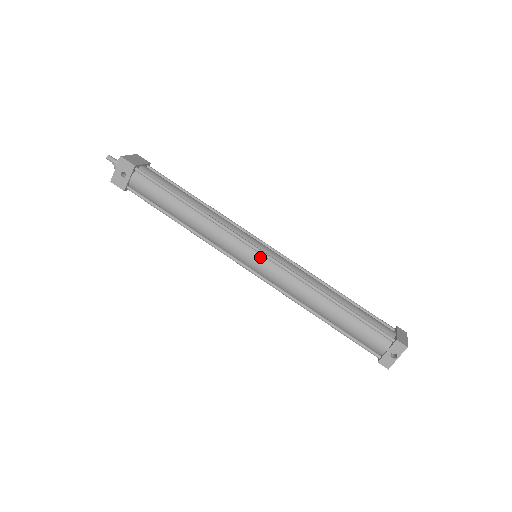
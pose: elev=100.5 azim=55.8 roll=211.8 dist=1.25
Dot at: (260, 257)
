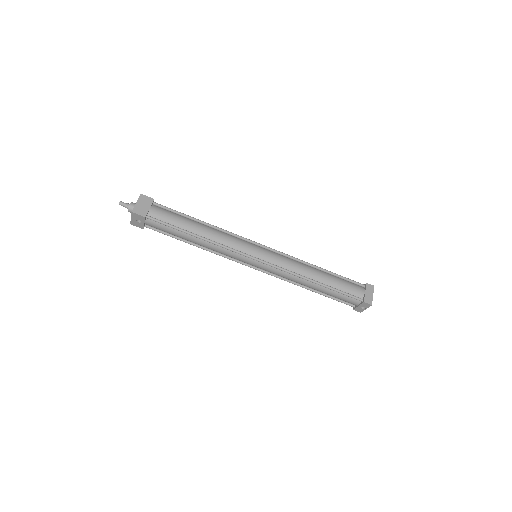
Dot at: (259, 263)
